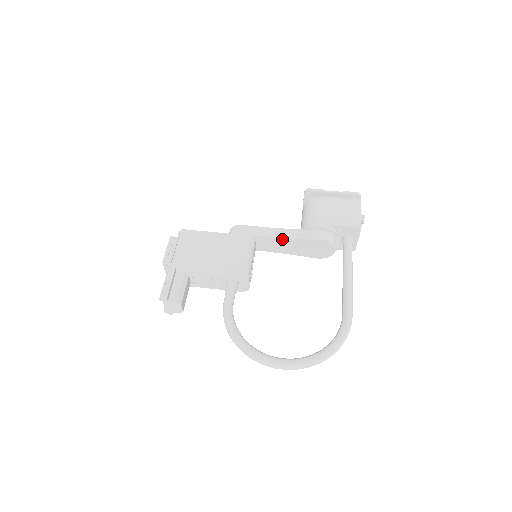
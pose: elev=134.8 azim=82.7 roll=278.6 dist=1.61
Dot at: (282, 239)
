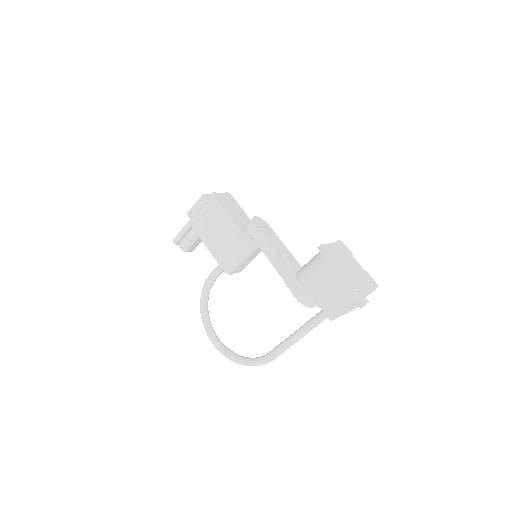
Dot at: (275, 266)
